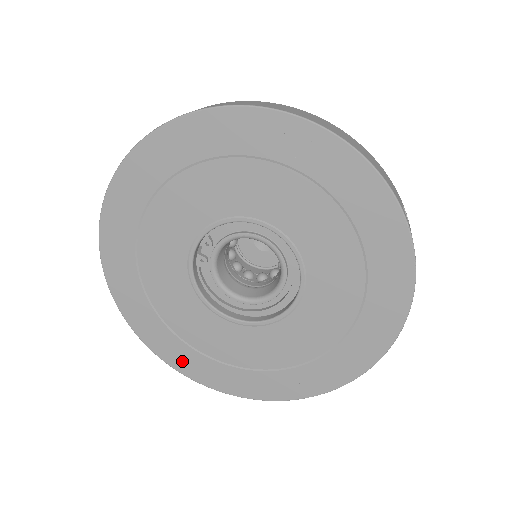
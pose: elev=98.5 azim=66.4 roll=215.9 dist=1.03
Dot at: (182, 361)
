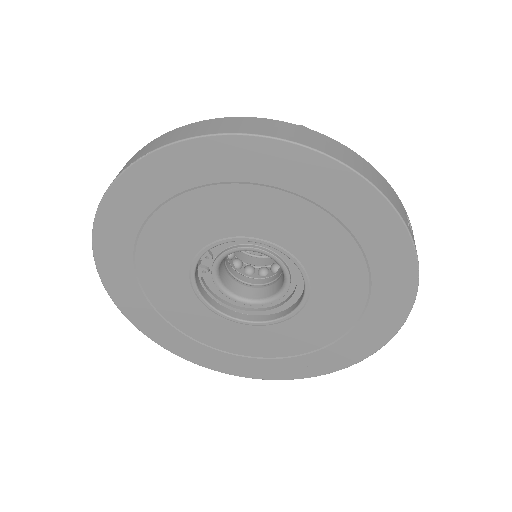
Dot at: (194, 354)
